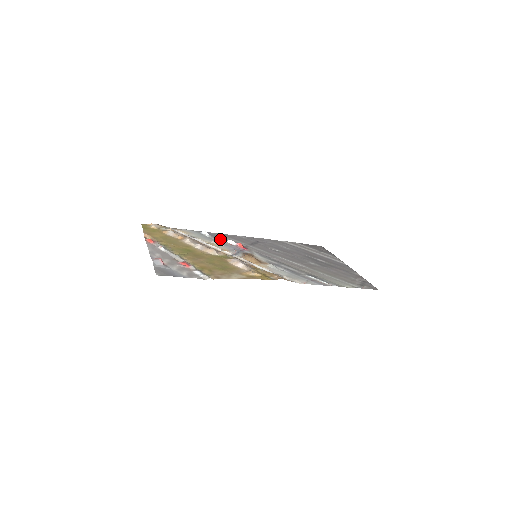
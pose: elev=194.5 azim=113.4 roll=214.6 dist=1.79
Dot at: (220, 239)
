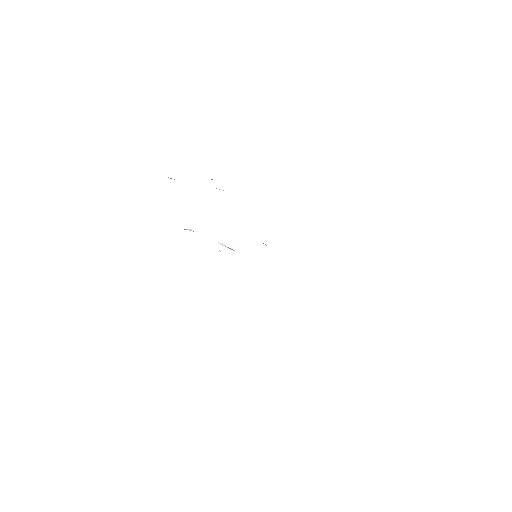
Dot at: occluded
